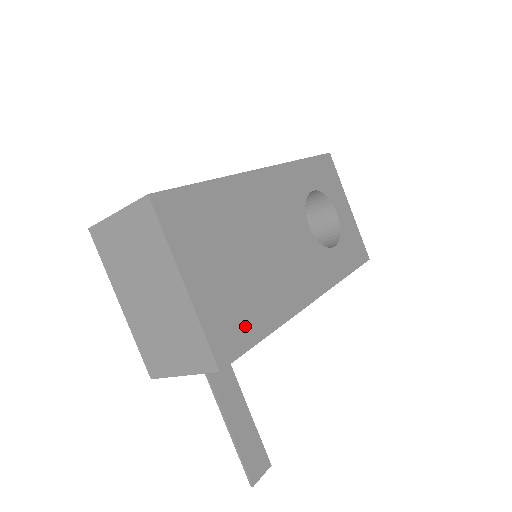
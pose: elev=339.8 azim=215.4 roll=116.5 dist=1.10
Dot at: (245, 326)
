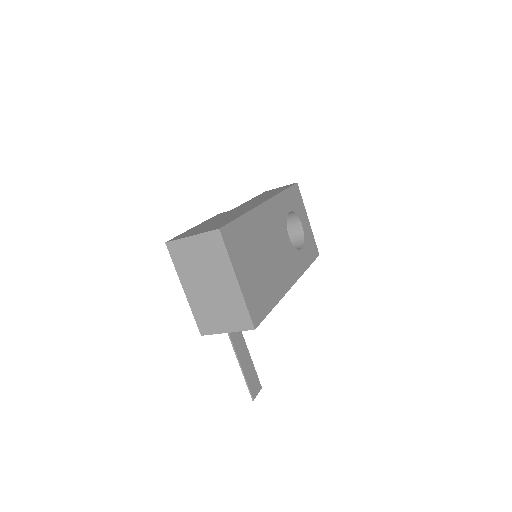
Dot at: (263, 303)
